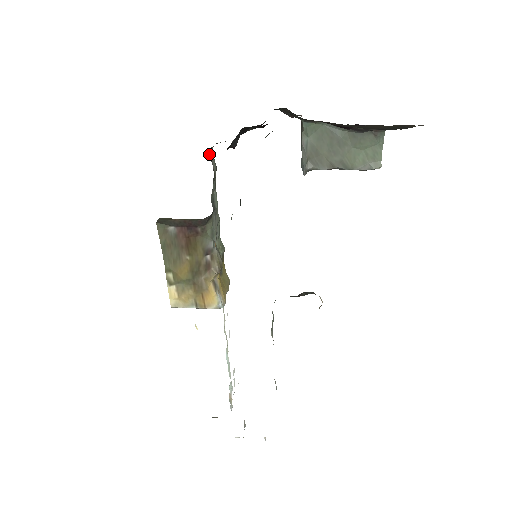
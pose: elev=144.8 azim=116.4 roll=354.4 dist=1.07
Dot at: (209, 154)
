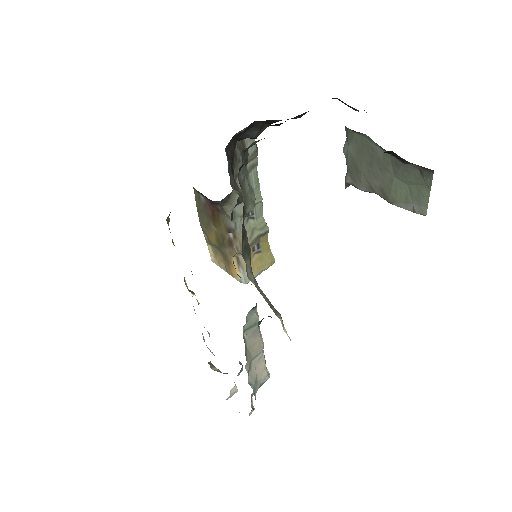
Dot at: occluded
